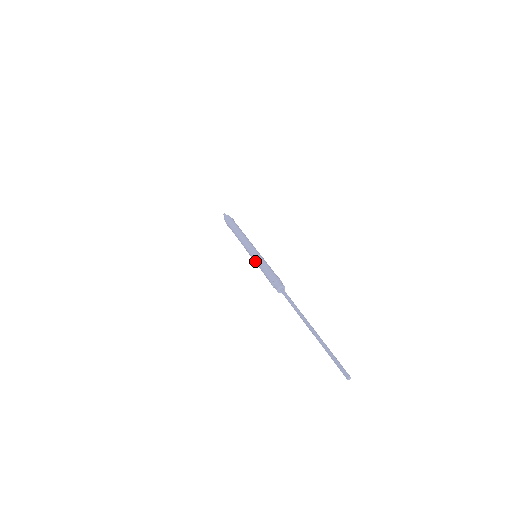
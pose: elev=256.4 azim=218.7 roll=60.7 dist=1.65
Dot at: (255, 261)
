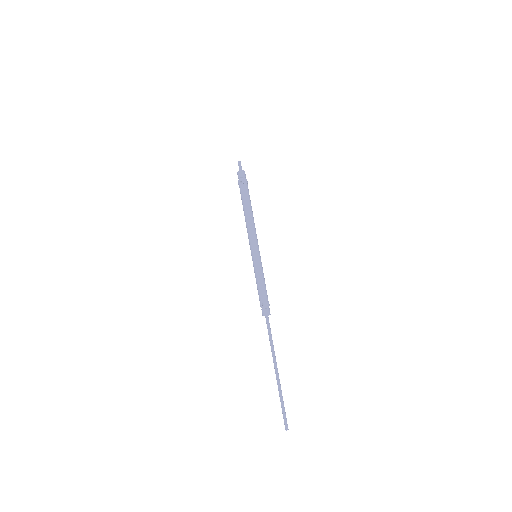
Dot at: (253, 265)
